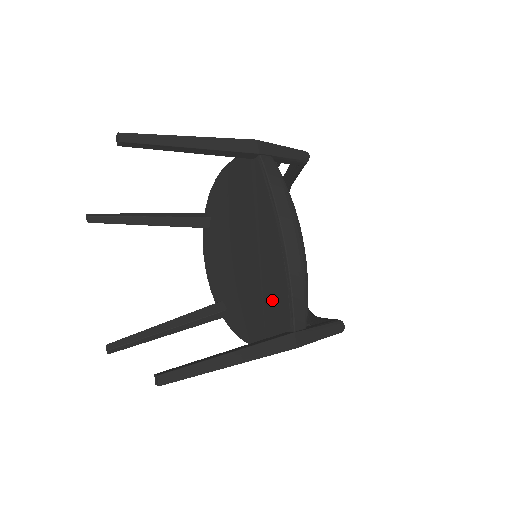
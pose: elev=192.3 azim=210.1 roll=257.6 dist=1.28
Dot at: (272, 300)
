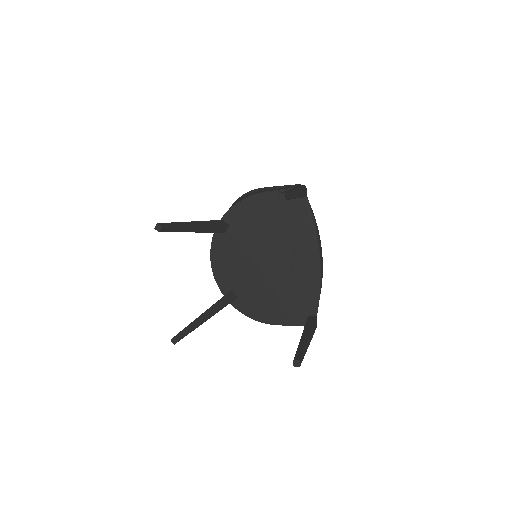
Dot at: (298, 295)
